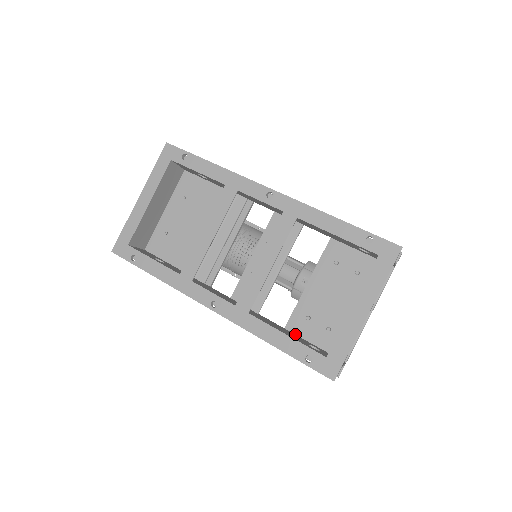
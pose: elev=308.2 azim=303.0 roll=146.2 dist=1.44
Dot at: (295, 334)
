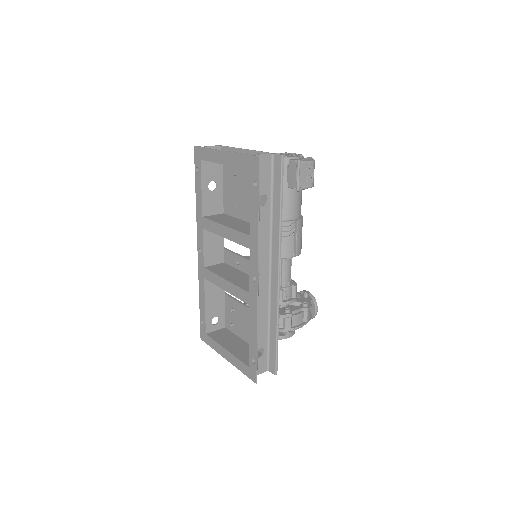
Dot at: (225, 302)
